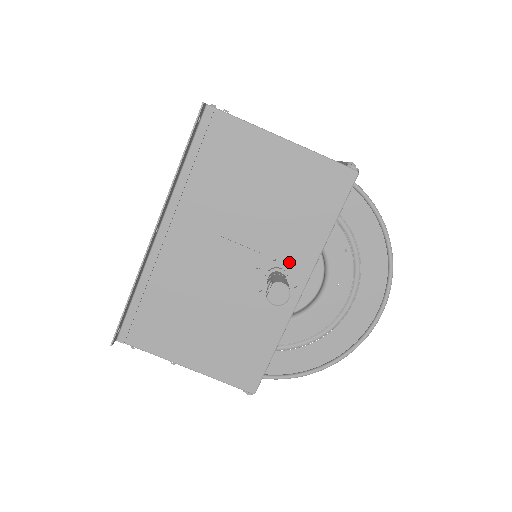
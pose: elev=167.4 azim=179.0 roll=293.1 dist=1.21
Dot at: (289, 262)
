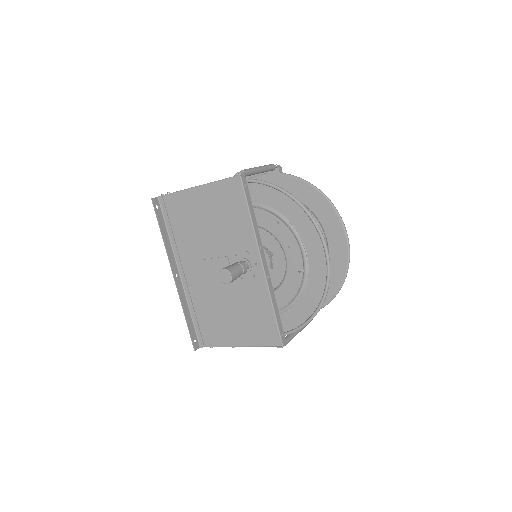
Dot at: (244, 252)
